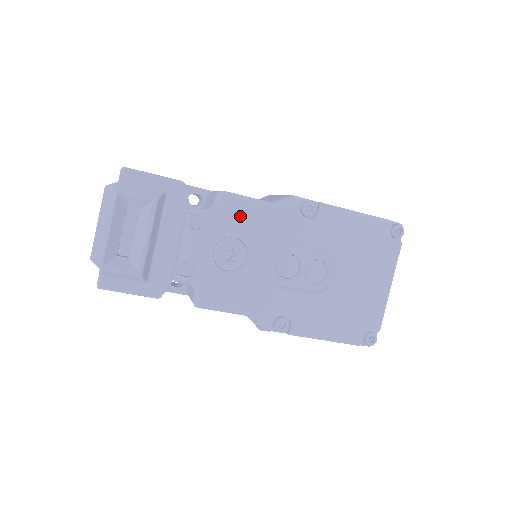
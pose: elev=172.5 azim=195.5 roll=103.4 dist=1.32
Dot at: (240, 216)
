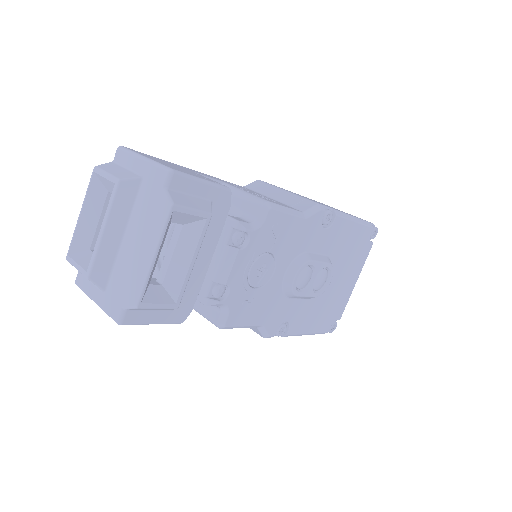
Dot at: (279, 230)
